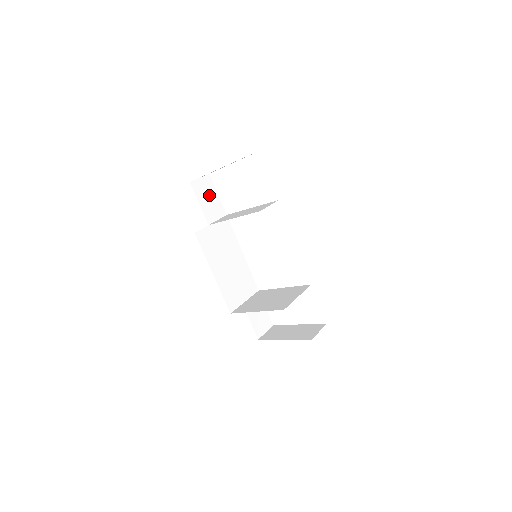
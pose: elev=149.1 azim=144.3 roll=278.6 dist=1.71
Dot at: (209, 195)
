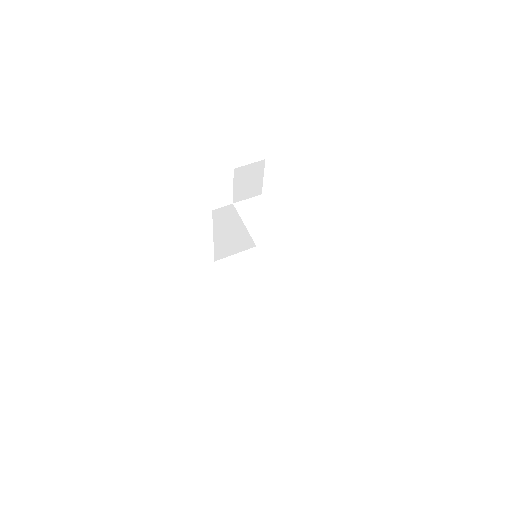
Dot at: (251, 178)
